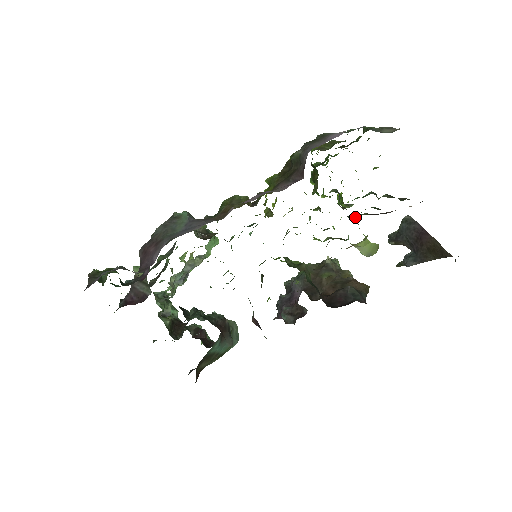
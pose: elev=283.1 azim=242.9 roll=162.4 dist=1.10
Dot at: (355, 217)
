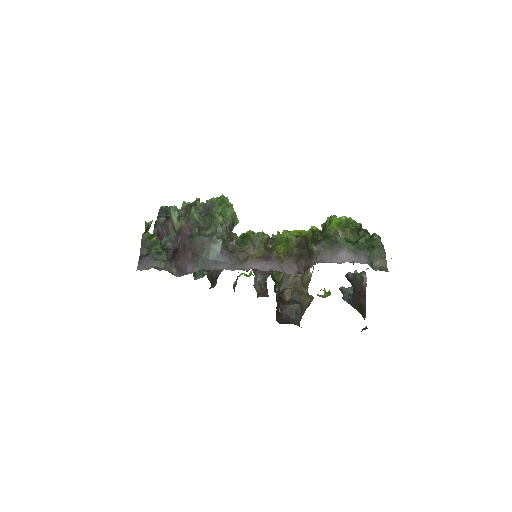
Dot at: occluded
